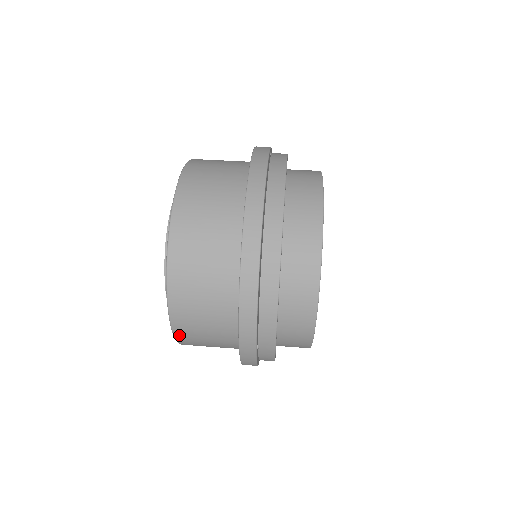
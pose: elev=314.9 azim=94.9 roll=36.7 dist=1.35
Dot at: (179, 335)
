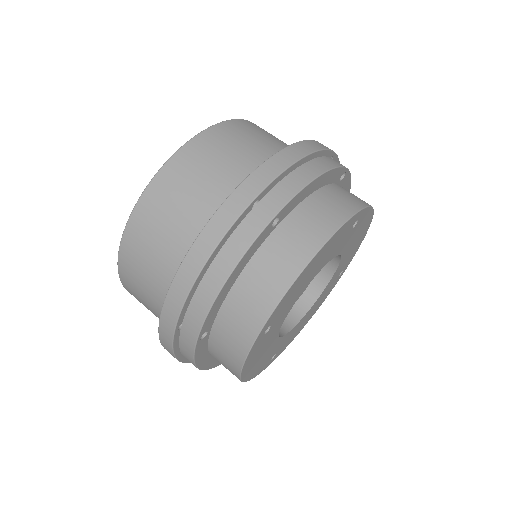
Dot at: (122, 266)
